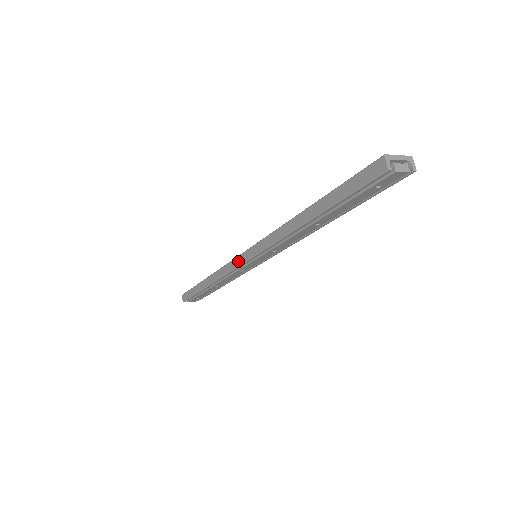
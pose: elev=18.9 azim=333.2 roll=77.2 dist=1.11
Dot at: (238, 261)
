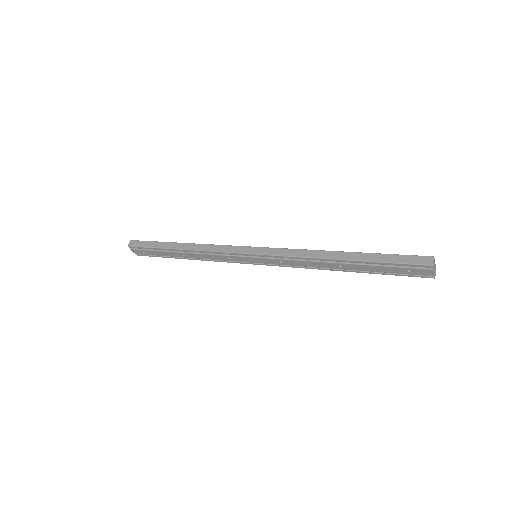
Dot at: (240, 249)
